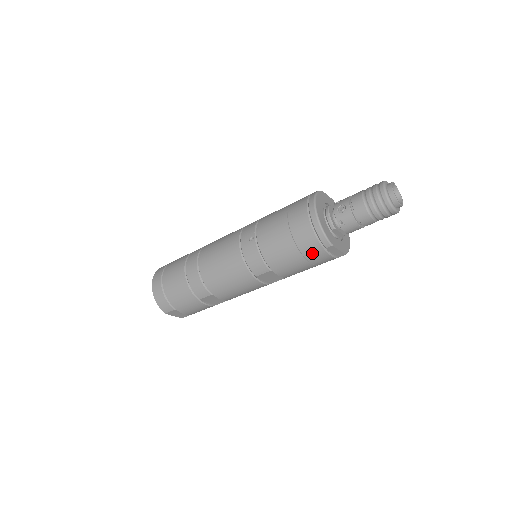
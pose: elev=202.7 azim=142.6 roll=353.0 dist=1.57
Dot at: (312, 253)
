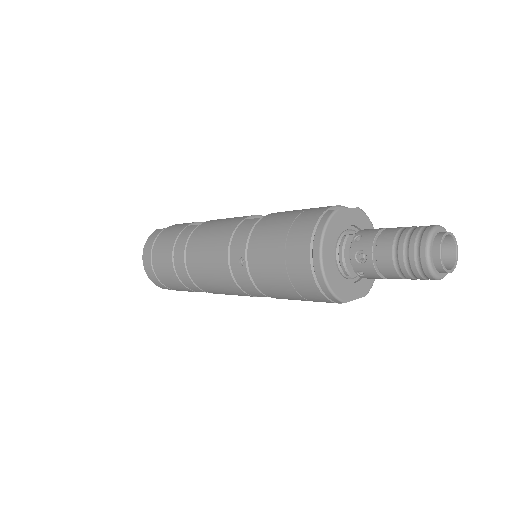
Dot at: (319, 301)
